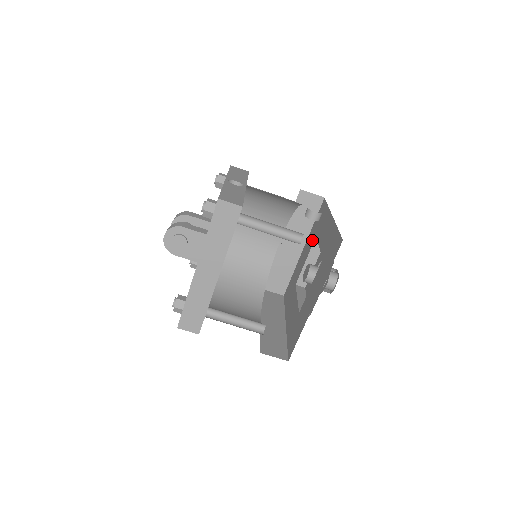
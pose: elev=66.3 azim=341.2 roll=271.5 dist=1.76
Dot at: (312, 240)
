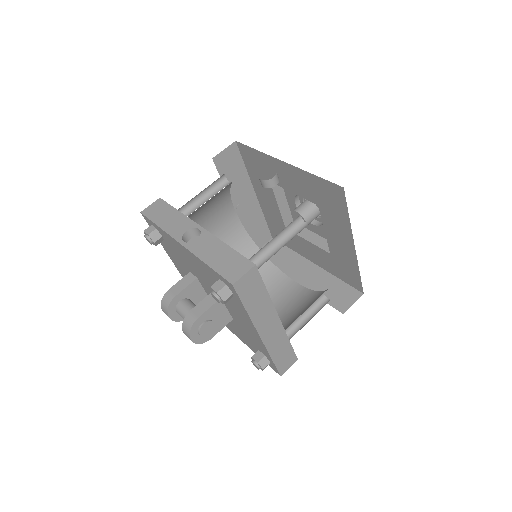
Dot at: occluded
